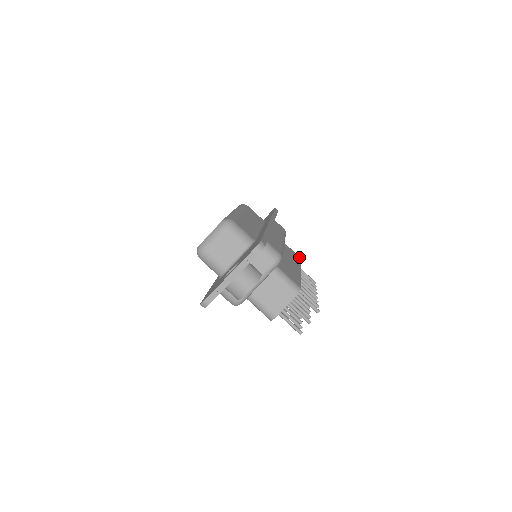
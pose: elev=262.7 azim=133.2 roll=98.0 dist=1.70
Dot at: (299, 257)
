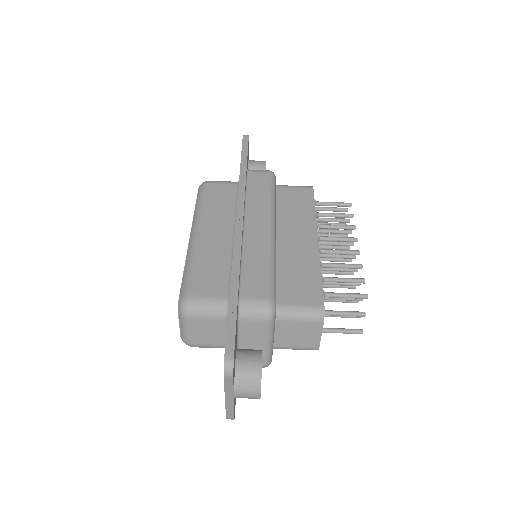
Dot at: (310, 190)
